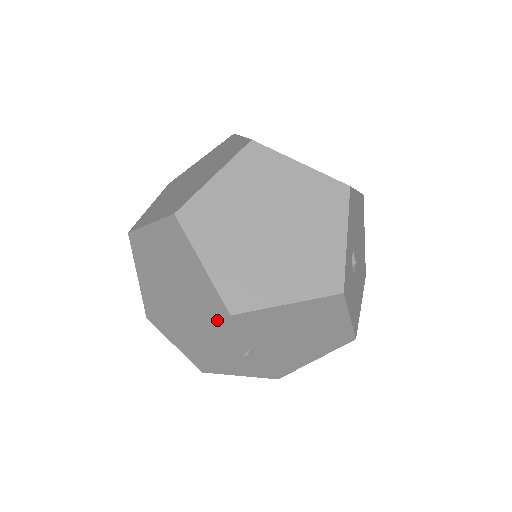
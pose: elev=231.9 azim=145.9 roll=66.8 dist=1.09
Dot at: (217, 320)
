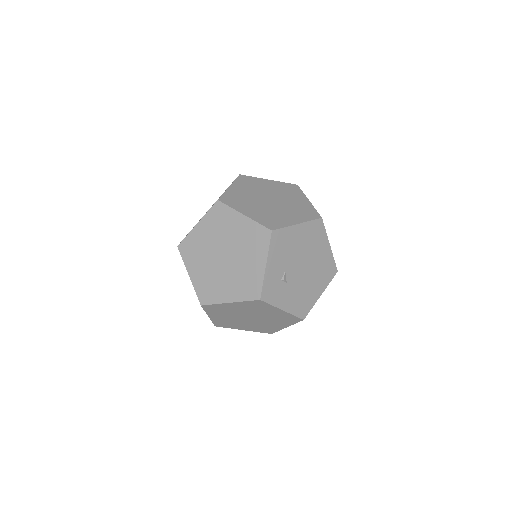
Dot at: (263, 243)
